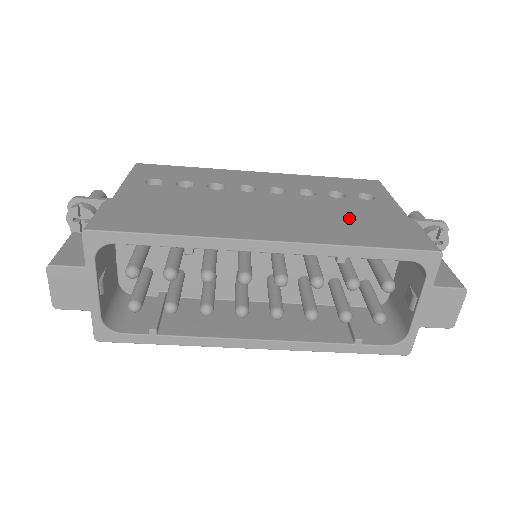
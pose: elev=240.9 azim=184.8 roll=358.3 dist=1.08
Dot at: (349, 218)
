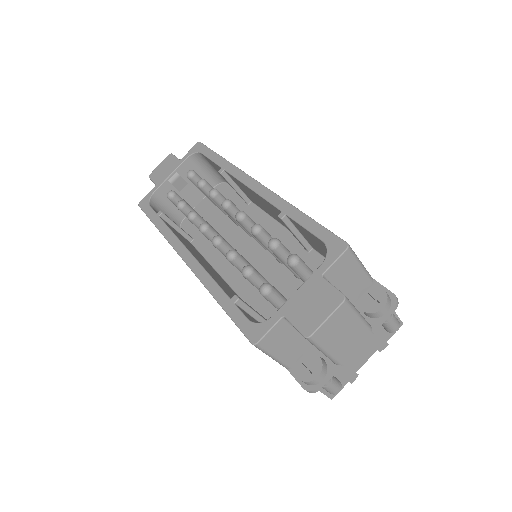
Dot at: occluded
